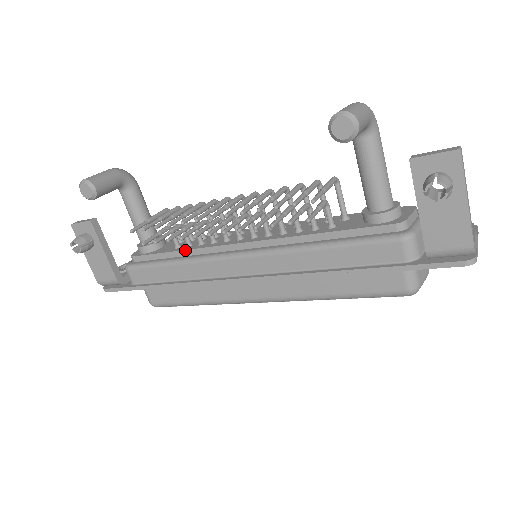
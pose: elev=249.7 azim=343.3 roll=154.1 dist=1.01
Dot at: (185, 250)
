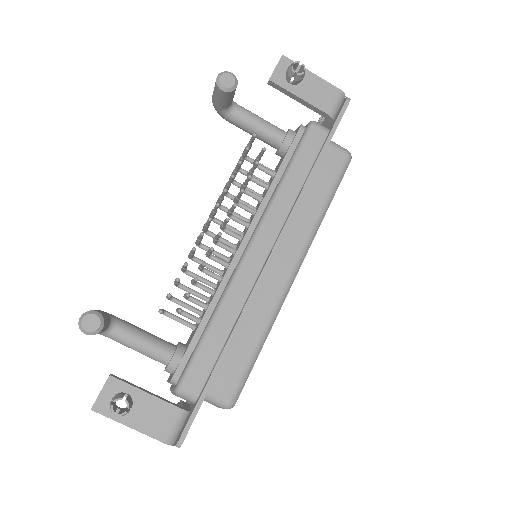
Dot at: (209, 305)
